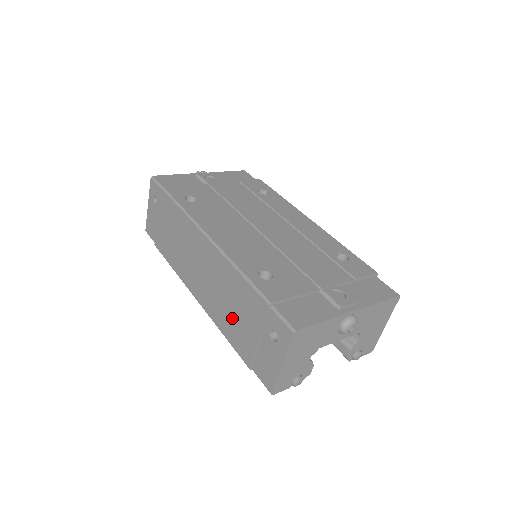
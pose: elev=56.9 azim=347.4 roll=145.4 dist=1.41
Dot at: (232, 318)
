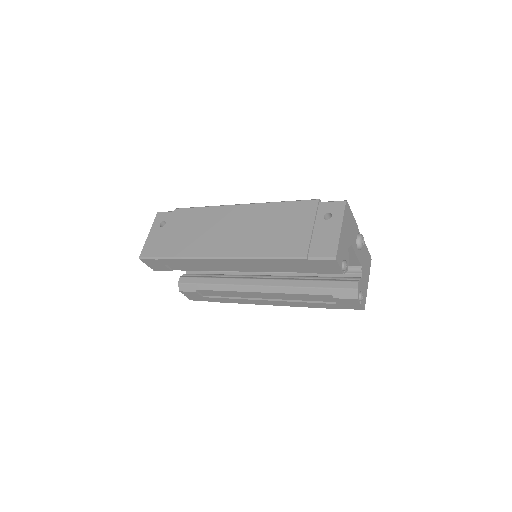
Dot at: (279, 235)
